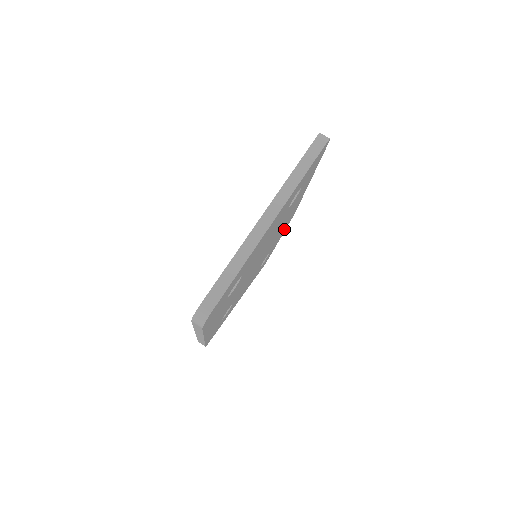
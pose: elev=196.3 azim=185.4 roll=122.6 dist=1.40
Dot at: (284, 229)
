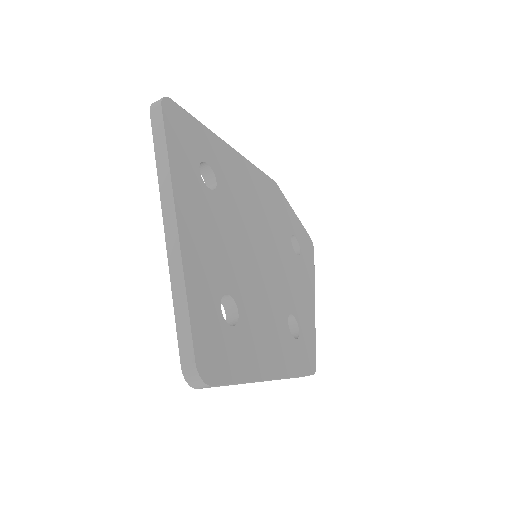
Dot at: (281, 204)
